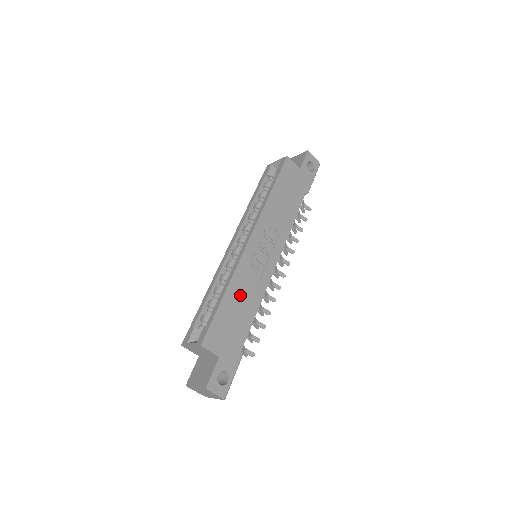
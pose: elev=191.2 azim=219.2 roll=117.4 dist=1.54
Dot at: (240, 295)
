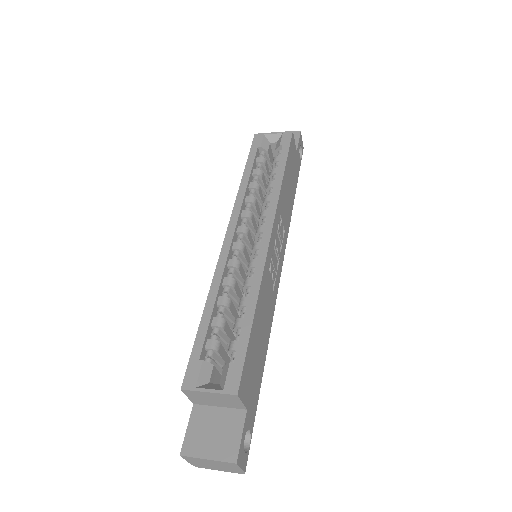
Dot at: (262, 314)
